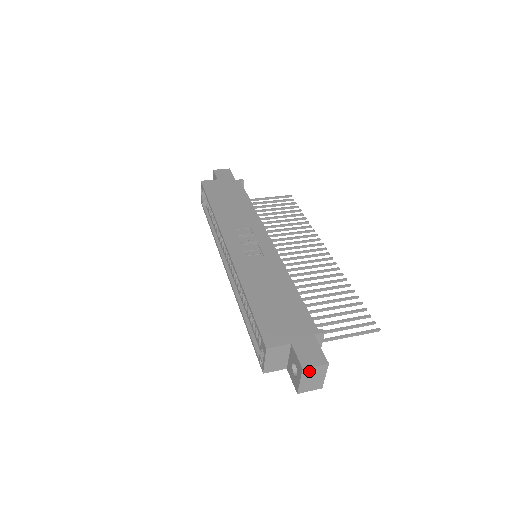
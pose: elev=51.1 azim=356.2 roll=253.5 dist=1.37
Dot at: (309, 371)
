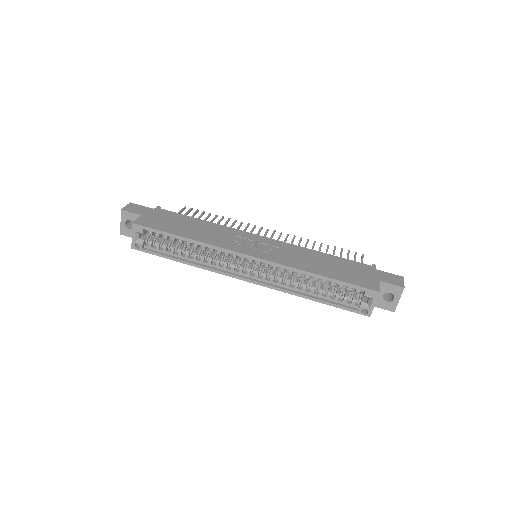
Dot at: occluded
